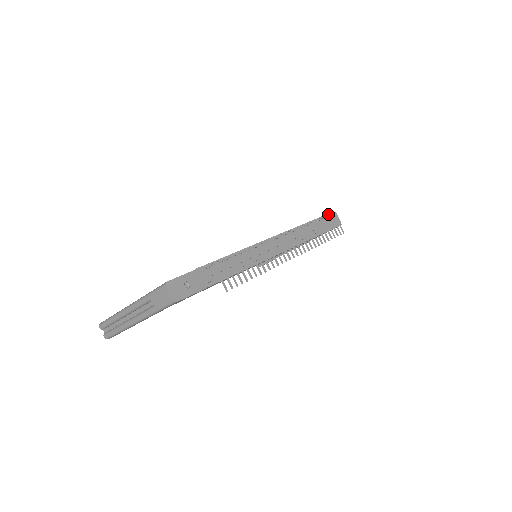
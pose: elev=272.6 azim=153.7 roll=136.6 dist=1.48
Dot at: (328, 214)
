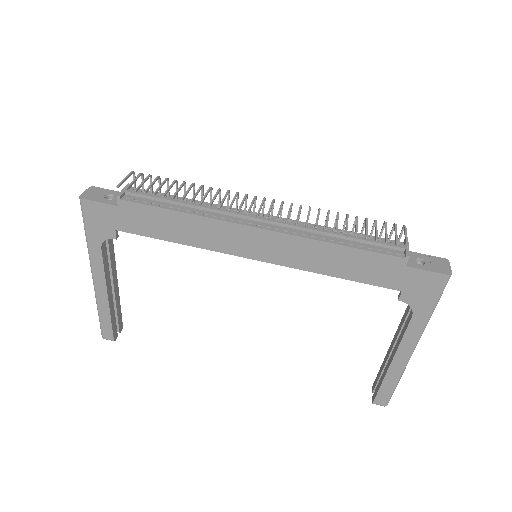
Dot at: (425, 254)
